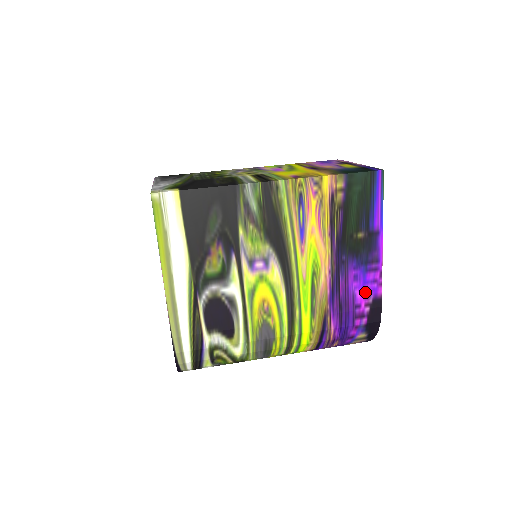
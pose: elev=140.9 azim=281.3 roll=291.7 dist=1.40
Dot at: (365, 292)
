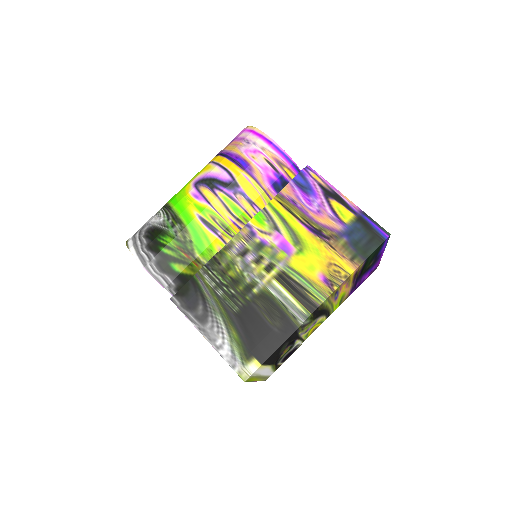
Dot at: occluded
